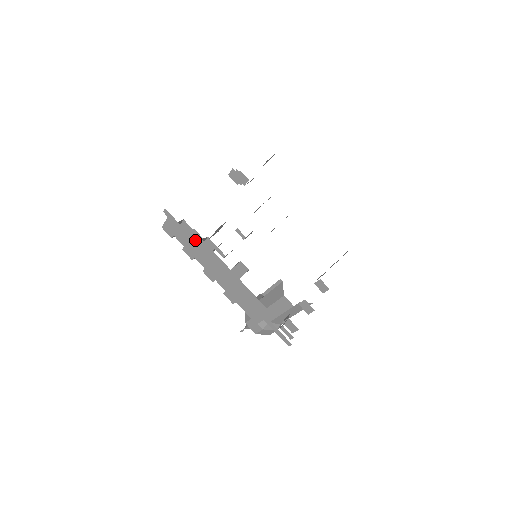
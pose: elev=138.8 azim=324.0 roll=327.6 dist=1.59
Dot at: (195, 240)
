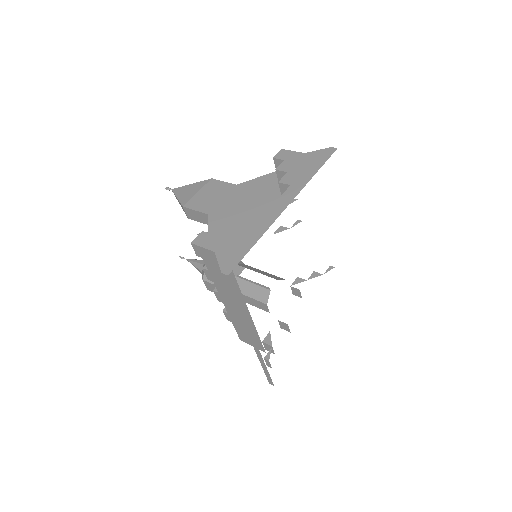
Dot at: occluded
